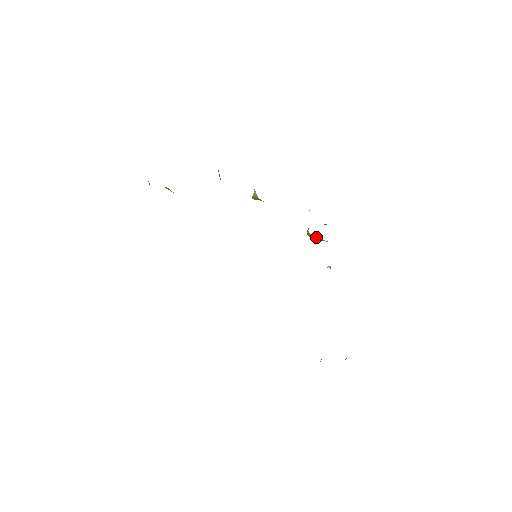
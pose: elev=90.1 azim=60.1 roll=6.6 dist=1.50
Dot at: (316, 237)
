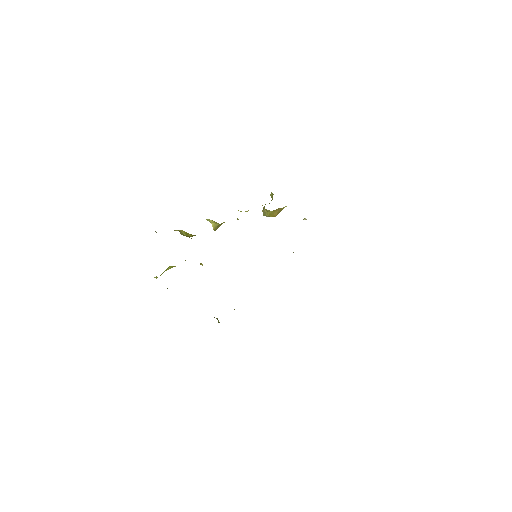
Dot at: (278, 210)
